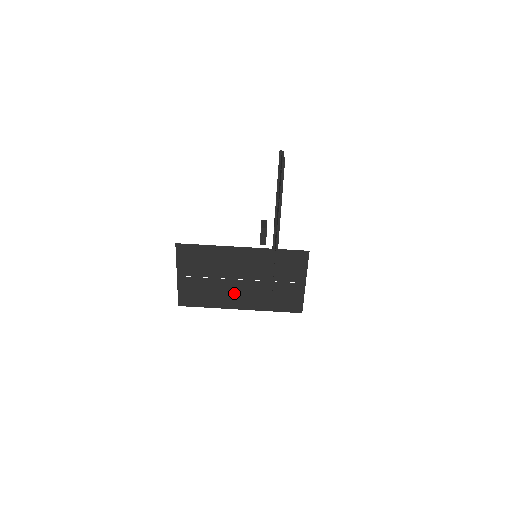
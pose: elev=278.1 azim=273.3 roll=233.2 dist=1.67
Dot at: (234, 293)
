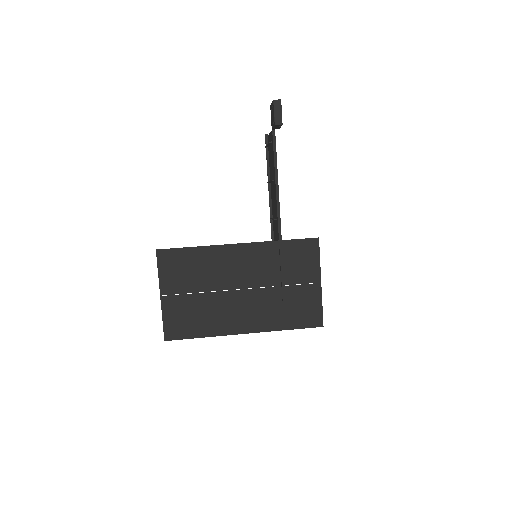
Dot at: (235, 310)
